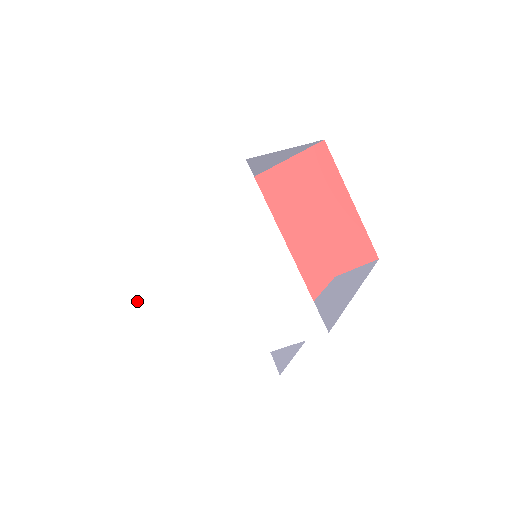
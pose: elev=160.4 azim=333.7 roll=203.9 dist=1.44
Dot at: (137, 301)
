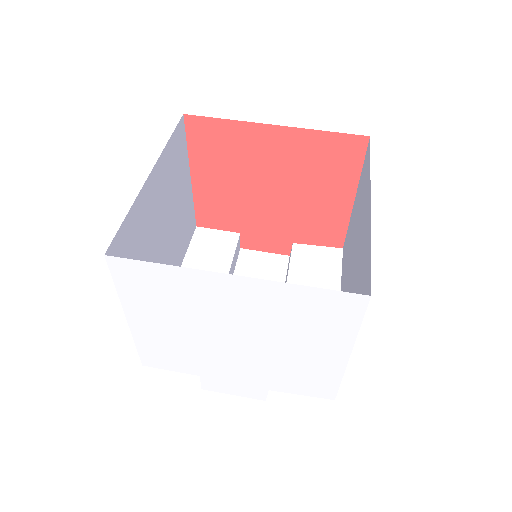
Dot at: (127, 315)
